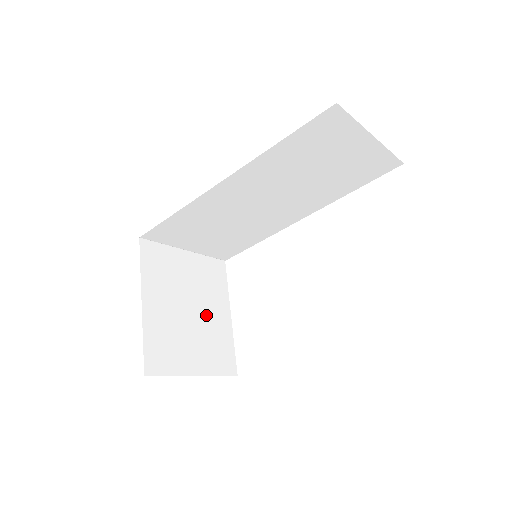
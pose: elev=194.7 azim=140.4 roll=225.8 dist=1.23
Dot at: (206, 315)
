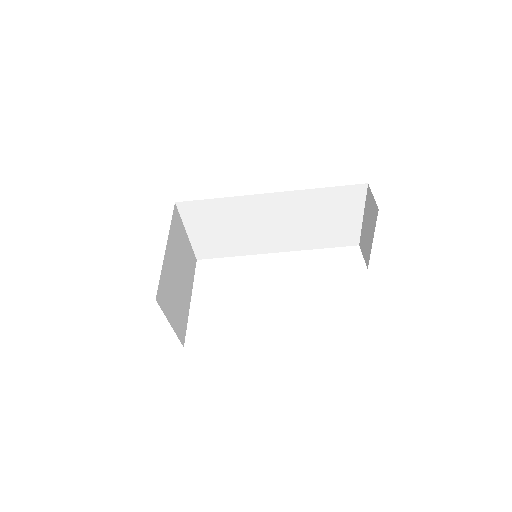
Dot at: (183, 288)
